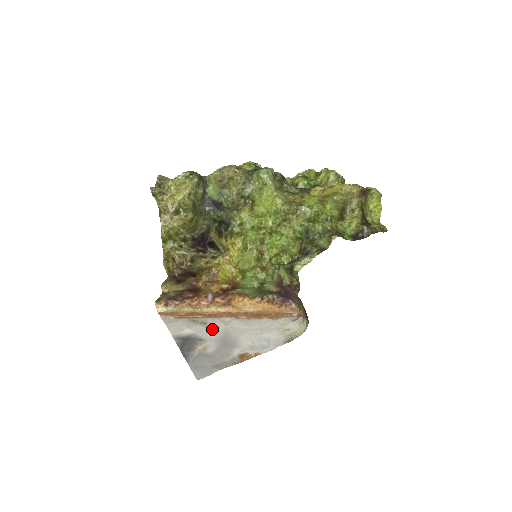
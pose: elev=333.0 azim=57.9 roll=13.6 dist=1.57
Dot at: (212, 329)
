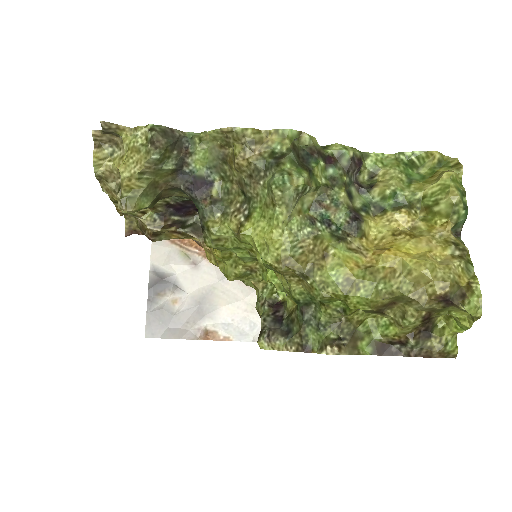
Dot at: (199, 277)
